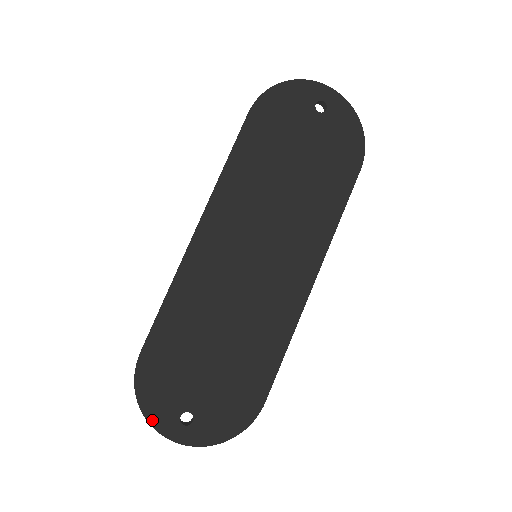
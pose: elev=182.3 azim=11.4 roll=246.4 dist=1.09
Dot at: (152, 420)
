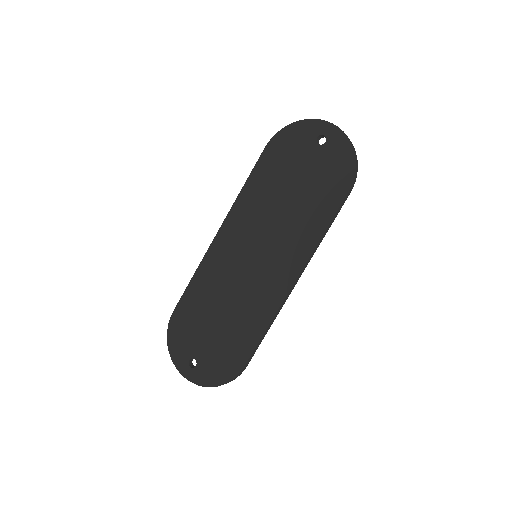
Dot at: (173, 357)
